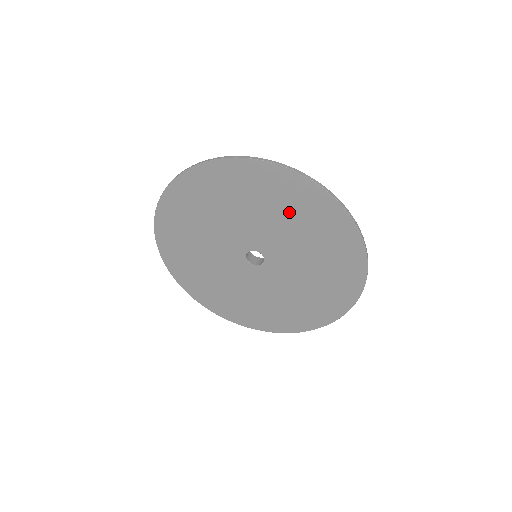
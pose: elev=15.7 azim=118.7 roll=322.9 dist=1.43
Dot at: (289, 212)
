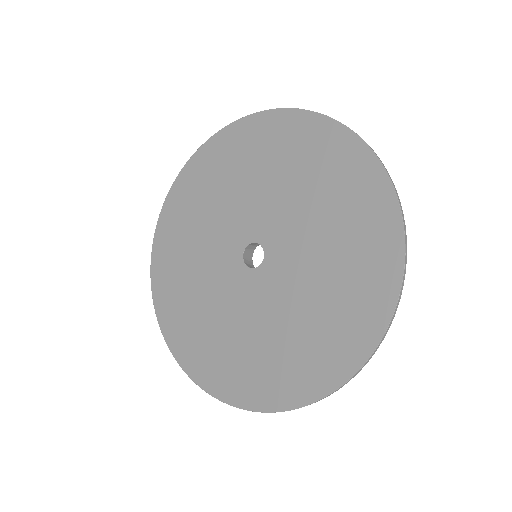
Dot at: (311, 176)
